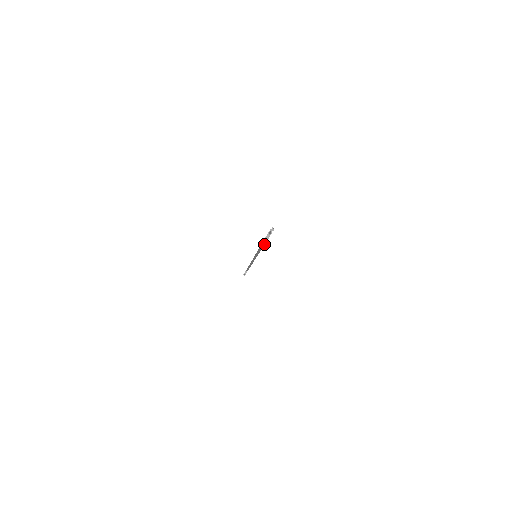
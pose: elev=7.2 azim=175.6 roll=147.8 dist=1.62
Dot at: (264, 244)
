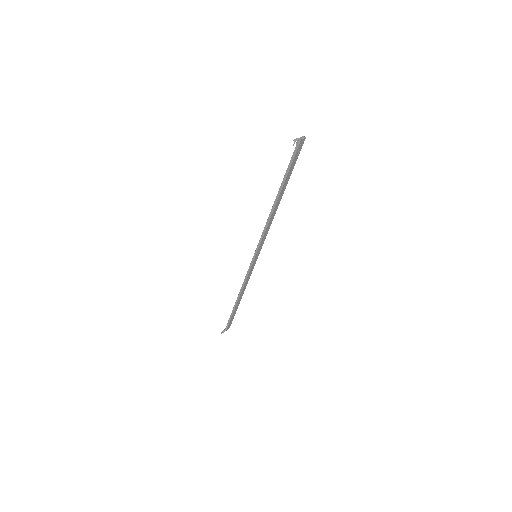
Dot at: (284, 181)
